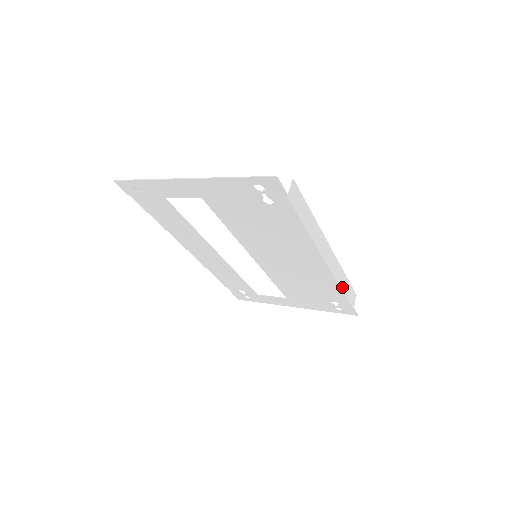
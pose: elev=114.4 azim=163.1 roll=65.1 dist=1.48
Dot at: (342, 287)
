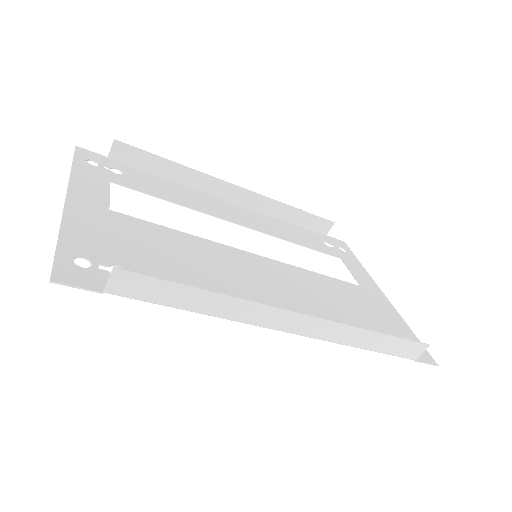
Dot at: (360, 347)
